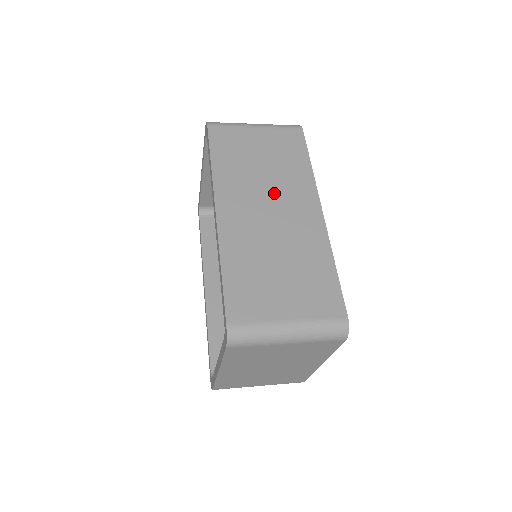
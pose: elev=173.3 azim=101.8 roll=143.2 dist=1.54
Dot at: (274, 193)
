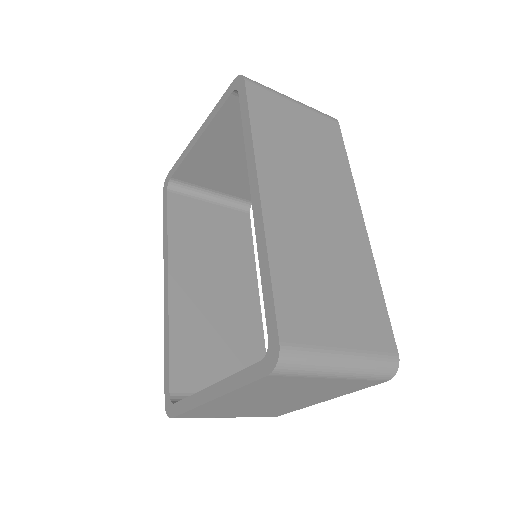
Dot at: (318, 186)
